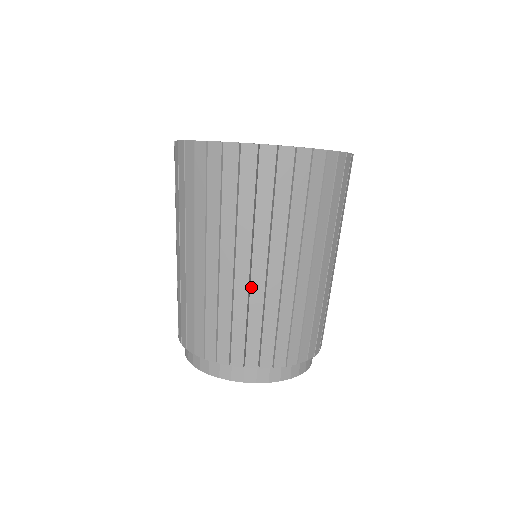
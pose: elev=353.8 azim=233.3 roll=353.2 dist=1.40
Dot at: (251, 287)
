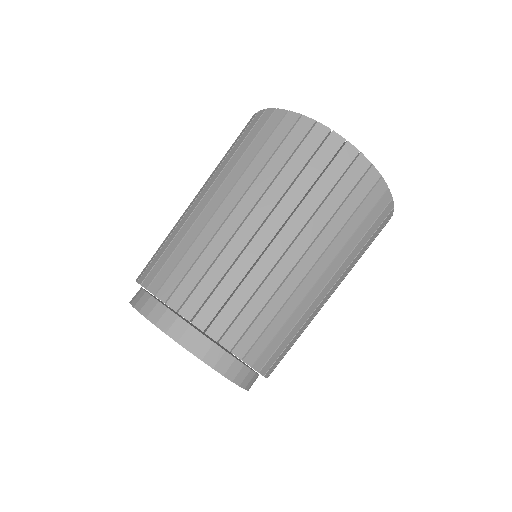
Dot at: (290, 276)
